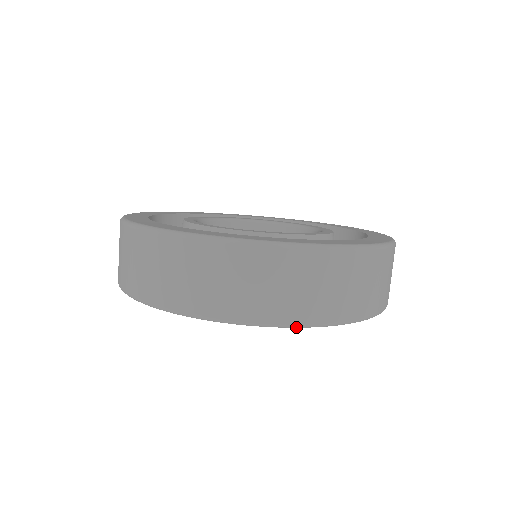
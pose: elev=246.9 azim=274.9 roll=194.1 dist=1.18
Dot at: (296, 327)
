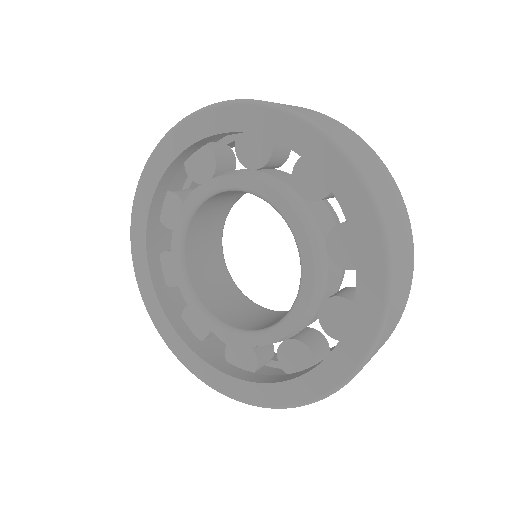
Dot at: (359, 174)
